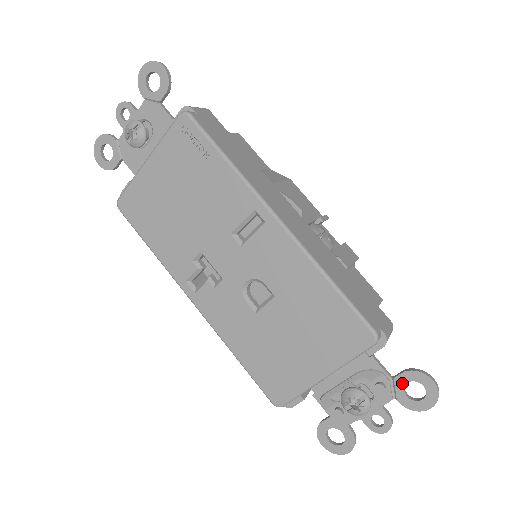
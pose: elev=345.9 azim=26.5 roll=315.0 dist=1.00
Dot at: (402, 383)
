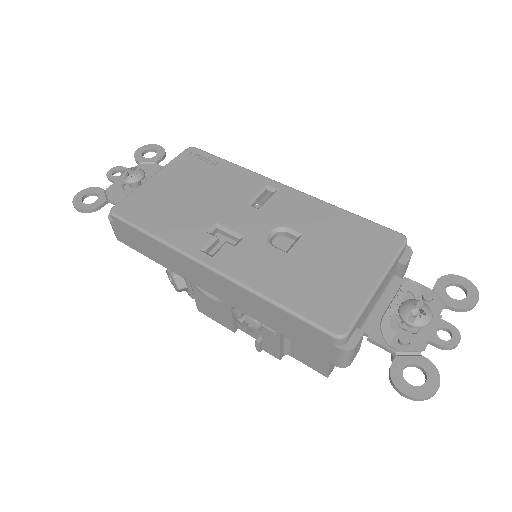
Dot at: (442, 289)
